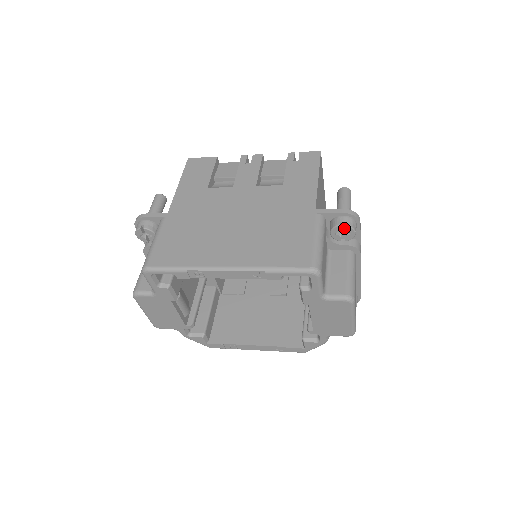
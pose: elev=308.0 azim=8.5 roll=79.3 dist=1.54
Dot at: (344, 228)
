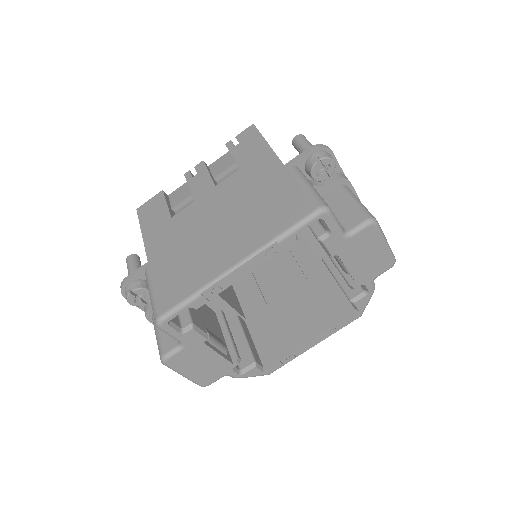
Dot at: (321, 165)
